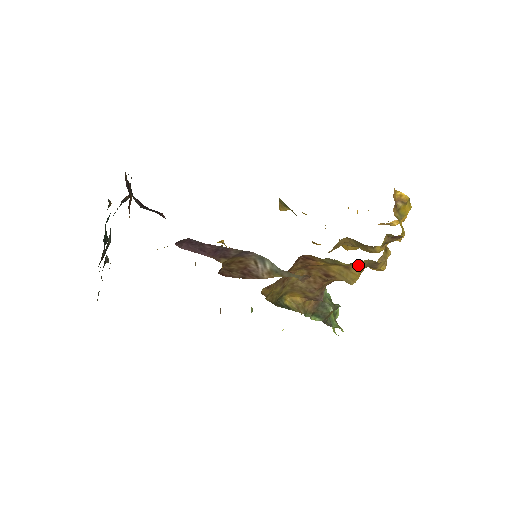
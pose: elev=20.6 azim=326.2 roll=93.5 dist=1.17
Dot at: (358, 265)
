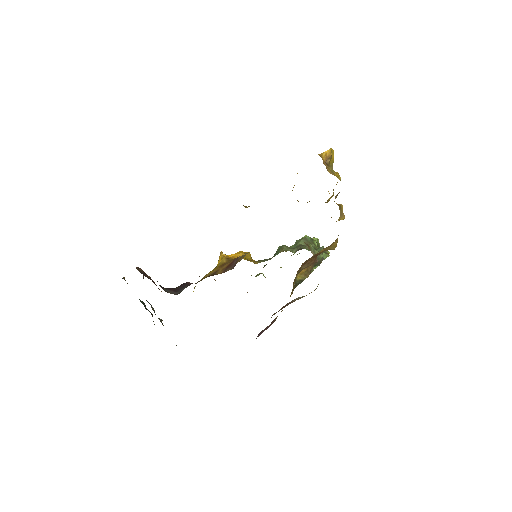
Dot at: (335, 241)
